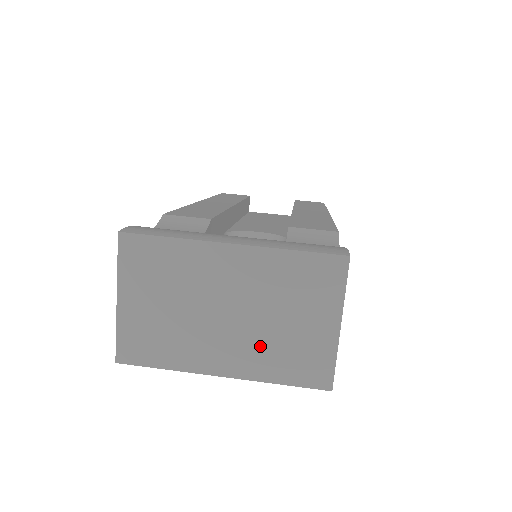
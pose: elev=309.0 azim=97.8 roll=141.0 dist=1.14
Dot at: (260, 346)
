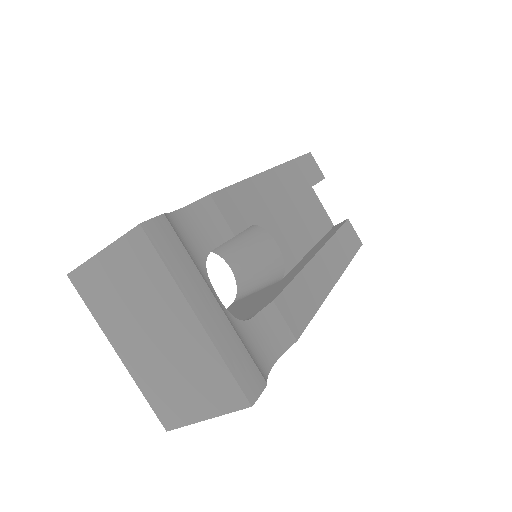
Dot at: (154, 371)
